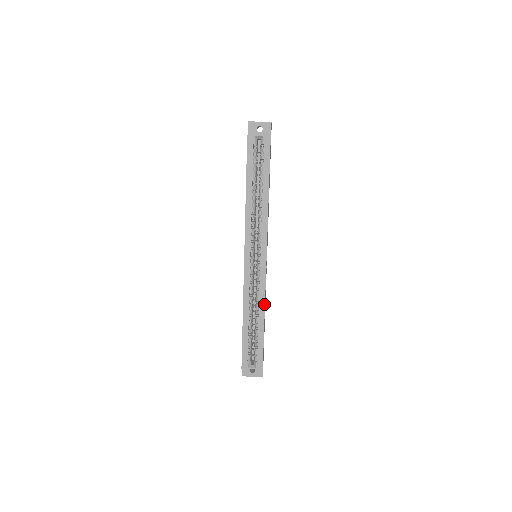
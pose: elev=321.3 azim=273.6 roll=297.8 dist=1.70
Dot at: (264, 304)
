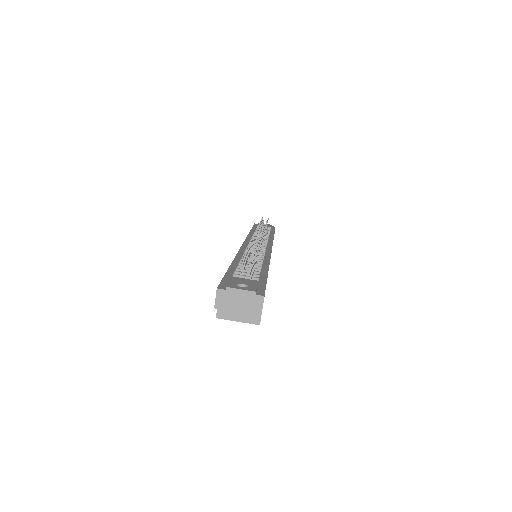
Dot at: occluded
